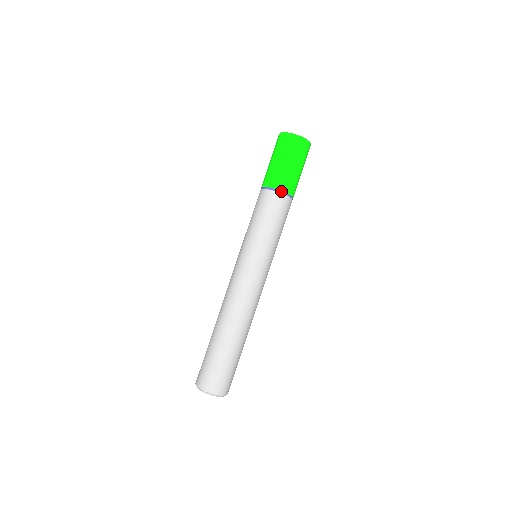
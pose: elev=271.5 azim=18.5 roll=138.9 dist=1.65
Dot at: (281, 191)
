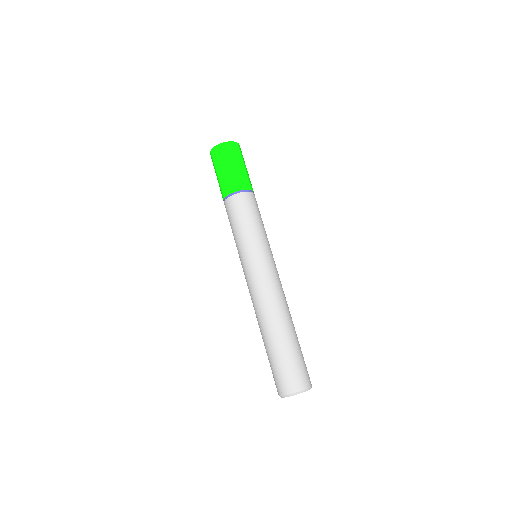
Dot at: (244, 190)
